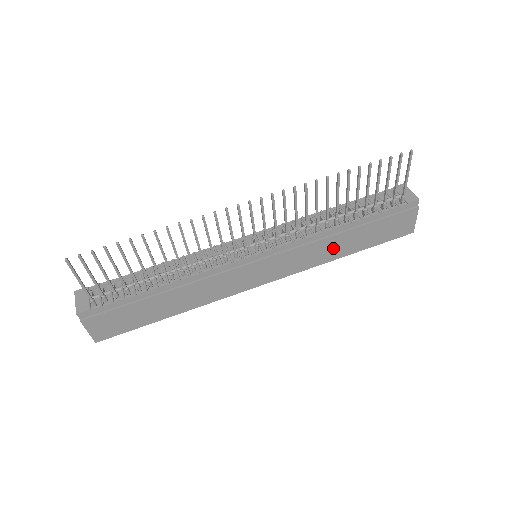
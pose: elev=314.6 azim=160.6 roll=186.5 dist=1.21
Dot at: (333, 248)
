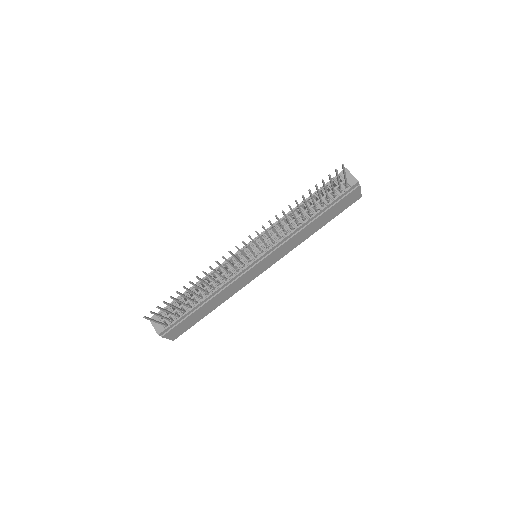
Dot at: (307, 232)
